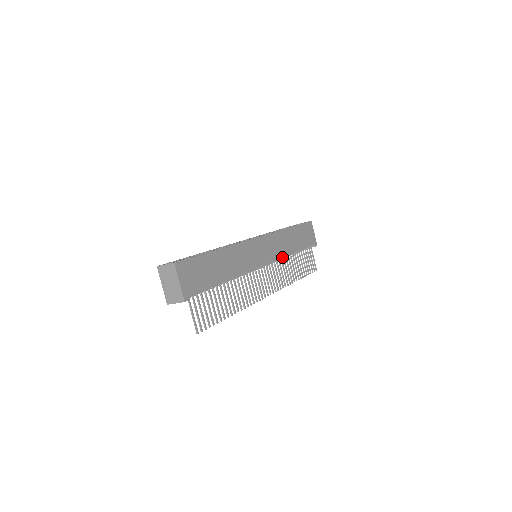
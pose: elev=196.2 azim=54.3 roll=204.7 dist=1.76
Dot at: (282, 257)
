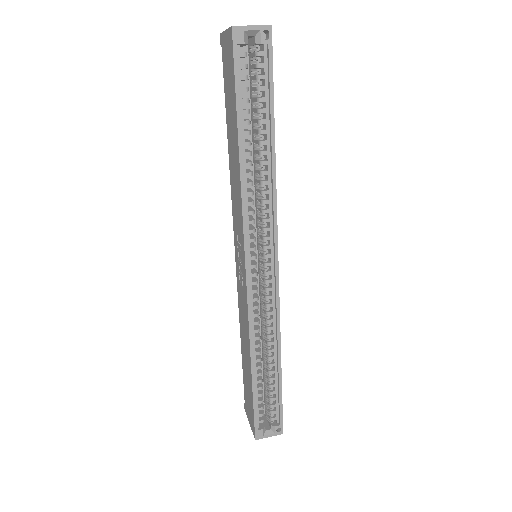
Dot at: occluded
